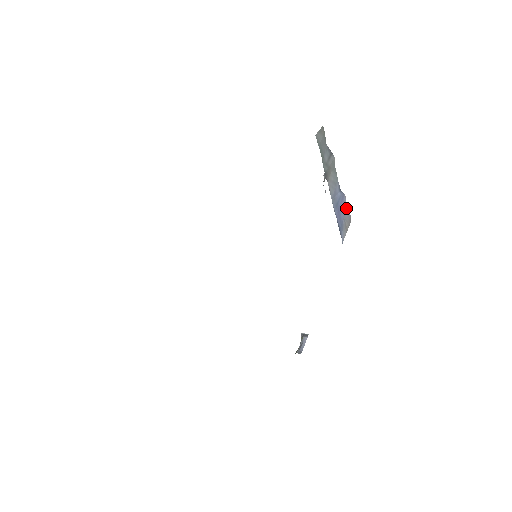
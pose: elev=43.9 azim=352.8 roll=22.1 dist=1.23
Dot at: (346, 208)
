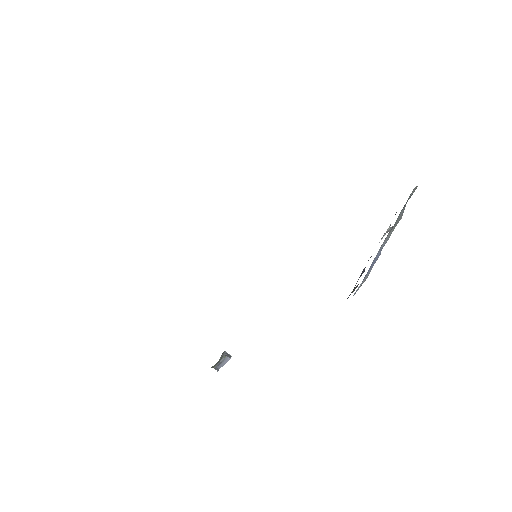
Dot at: (371, 268)
